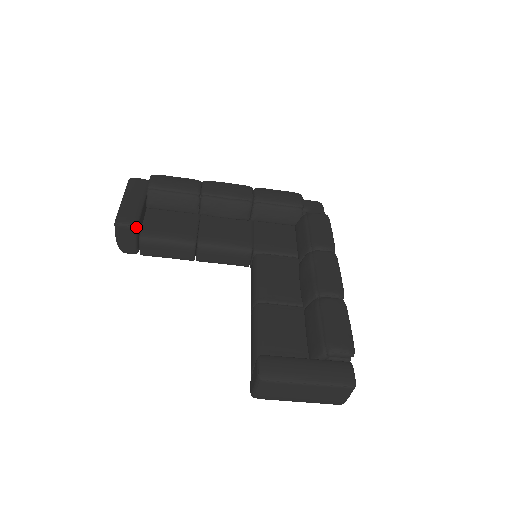
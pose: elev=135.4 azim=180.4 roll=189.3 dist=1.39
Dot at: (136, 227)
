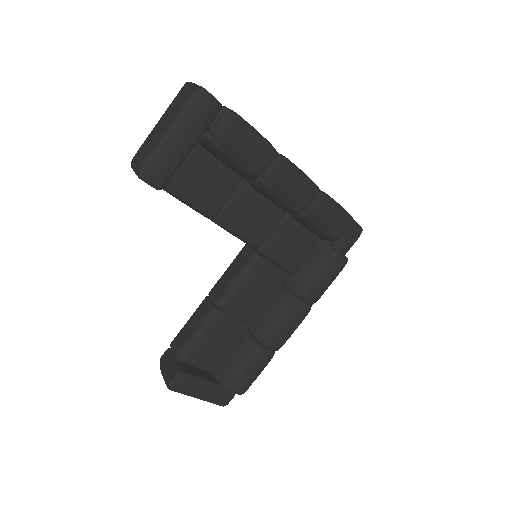
Dot at: (160, 189)
